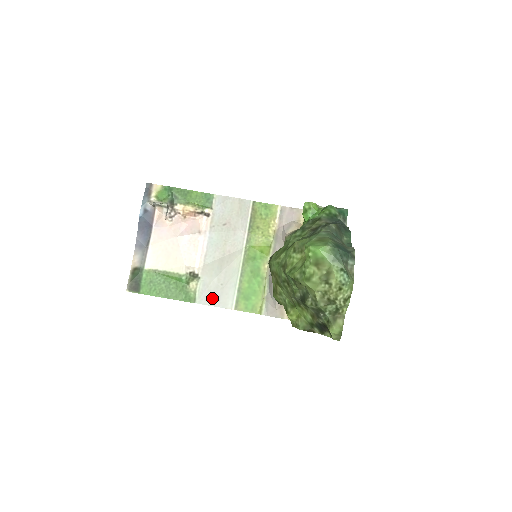
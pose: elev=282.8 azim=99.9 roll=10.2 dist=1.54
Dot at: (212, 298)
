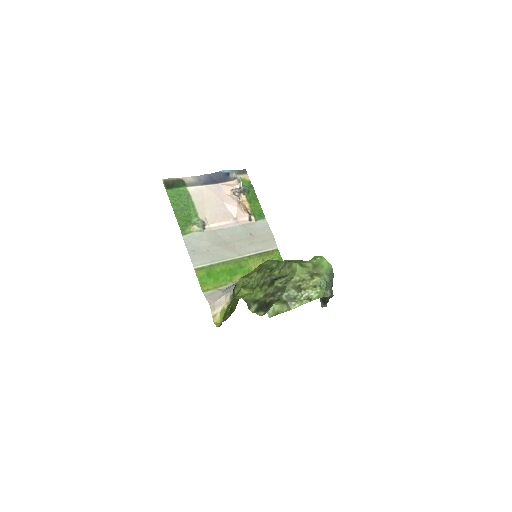
Dot at: (193, 247)
